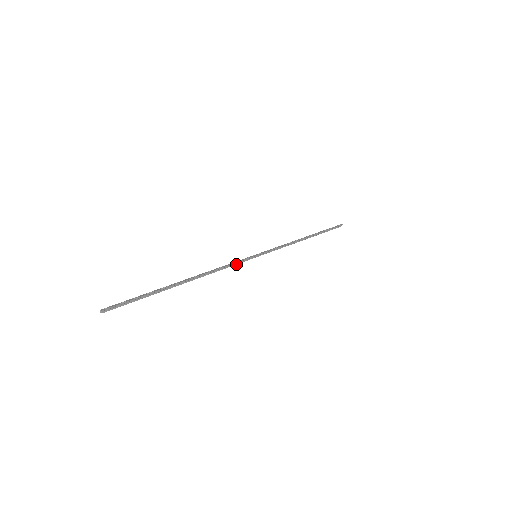
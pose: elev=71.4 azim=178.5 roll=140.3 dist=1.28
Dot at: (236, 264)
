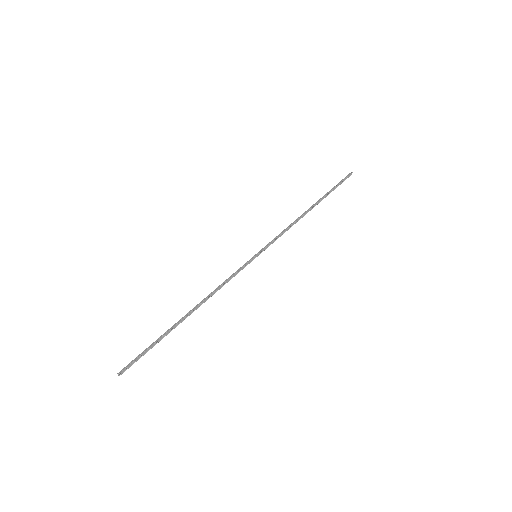
Dot at: (236, 274)
